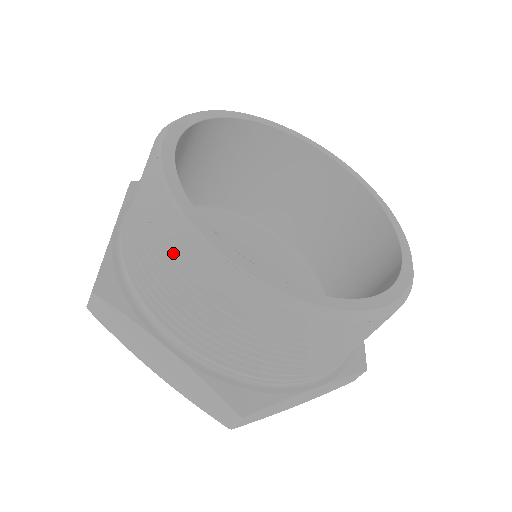
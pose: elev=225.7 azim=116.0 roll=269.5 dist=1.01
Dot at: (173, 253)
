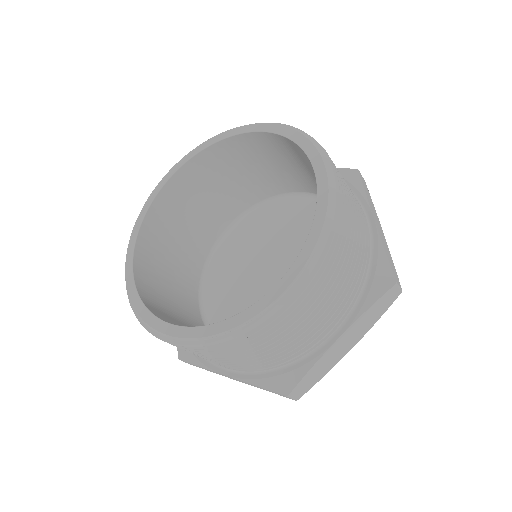
Dot at: occluded
